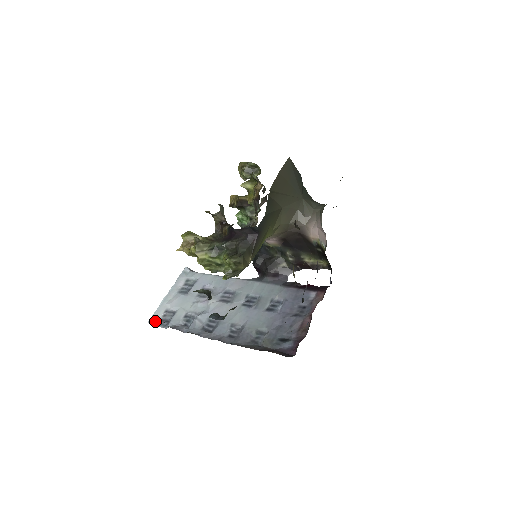
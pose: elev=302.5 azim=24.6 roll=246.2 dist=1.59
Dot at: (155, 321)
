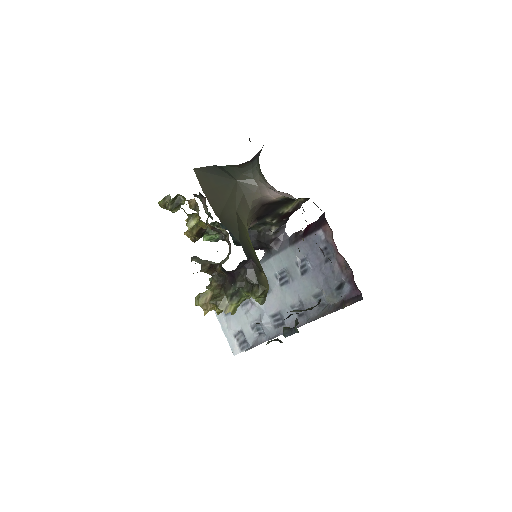
Dot at: (237, 350)
